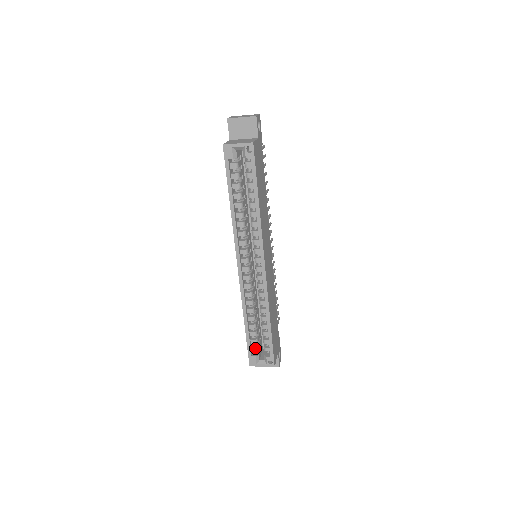
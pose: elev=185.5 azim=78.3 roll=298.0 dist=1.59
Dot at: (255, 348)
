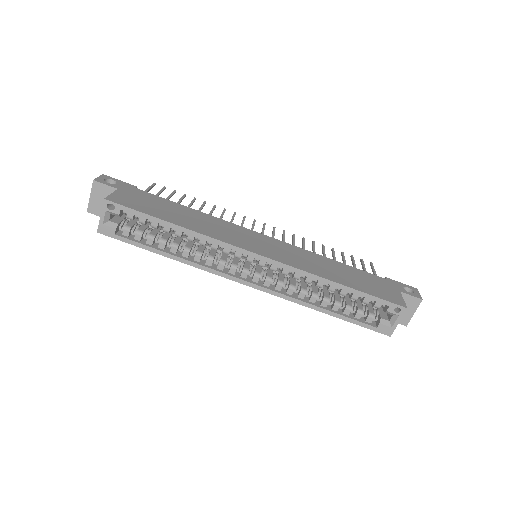
Dot at: (369, 318)
